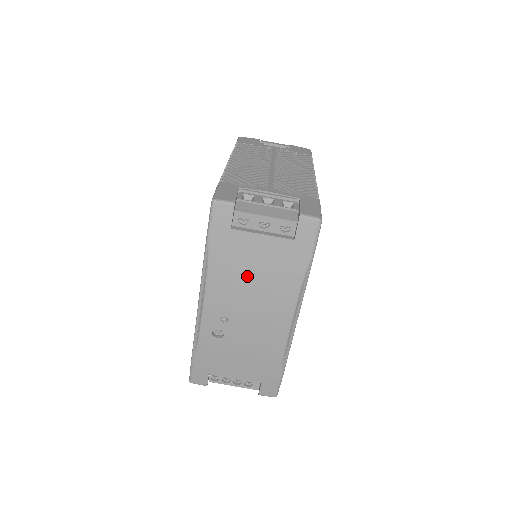
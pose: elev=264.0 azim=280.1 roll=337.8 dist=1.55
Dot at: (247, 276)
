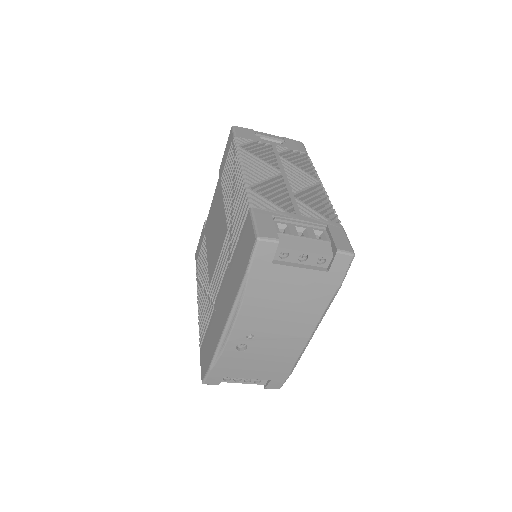
Dot at: (279, 302)
